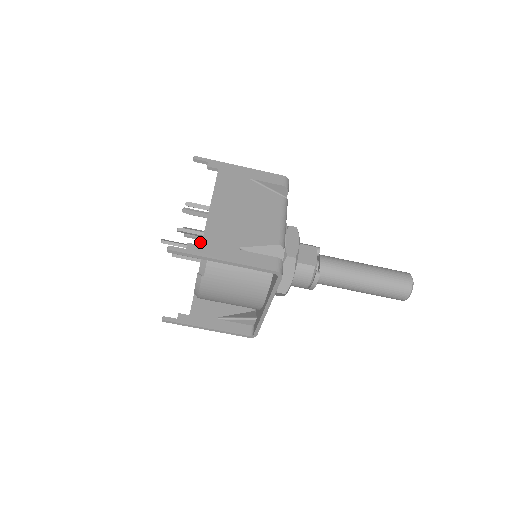
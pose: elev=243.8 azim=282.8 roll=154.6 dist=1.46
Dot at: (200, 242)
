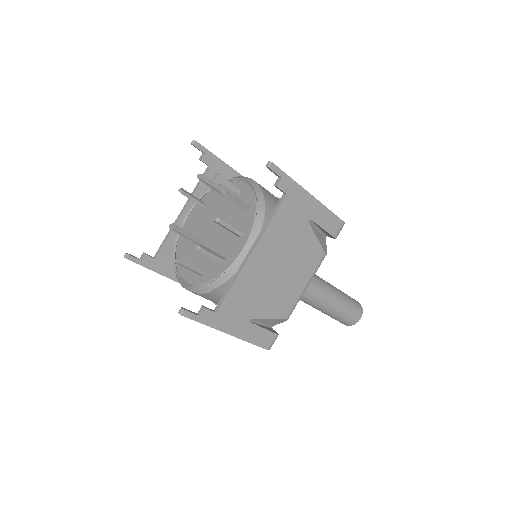
Dot at: (205, 162)
